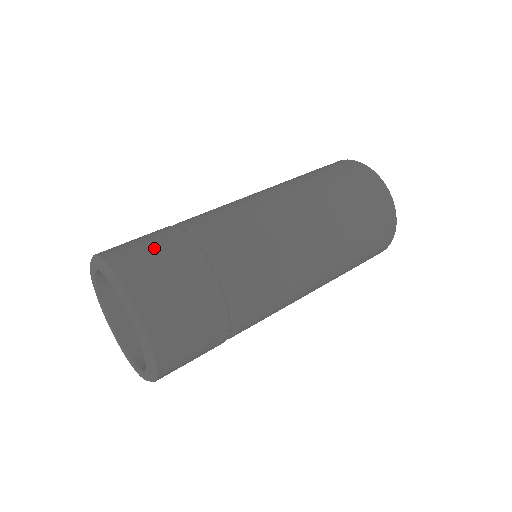
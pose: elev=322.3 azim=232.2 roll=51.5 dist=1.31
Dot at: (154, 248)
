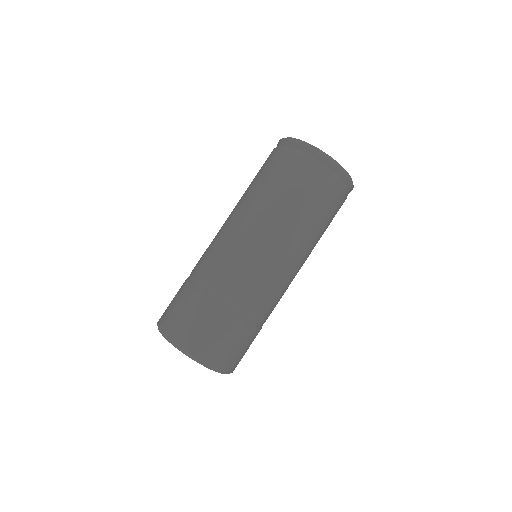
Dot at: (228, 340)
